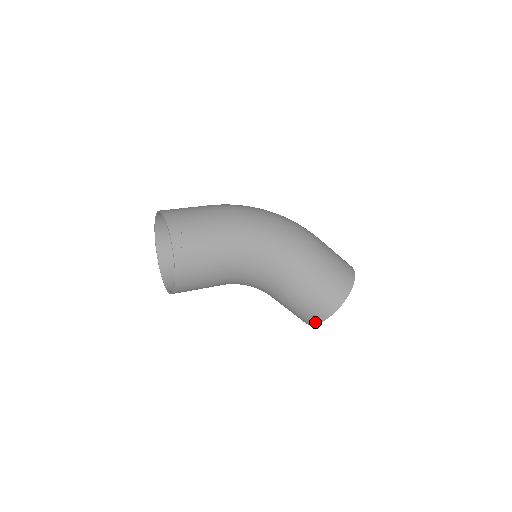
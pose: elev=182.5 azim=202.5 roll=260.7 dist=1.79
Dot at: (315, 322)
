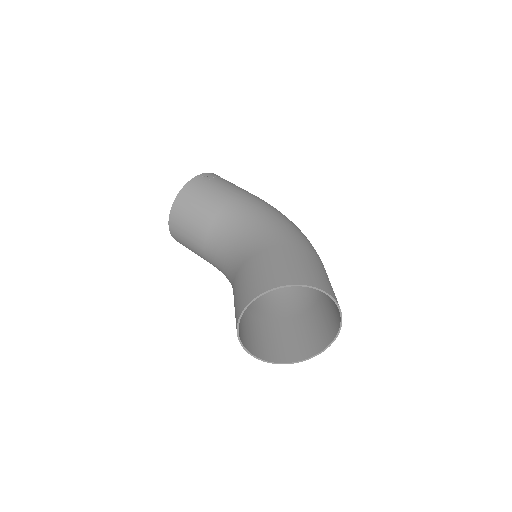
Dot at: (245, 305)
